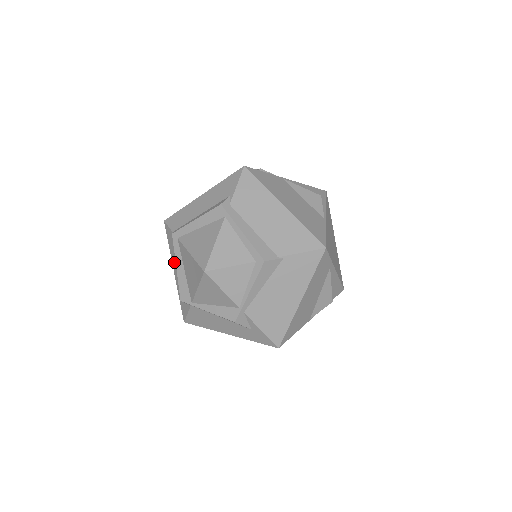
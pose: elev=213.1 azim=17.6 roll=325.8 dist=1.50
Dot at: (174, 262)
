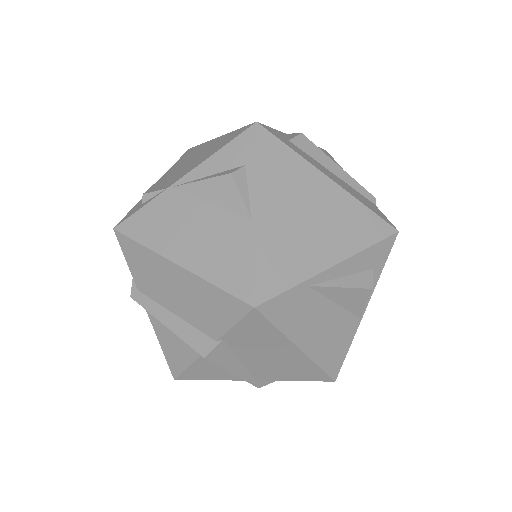
Dot at: occluded
